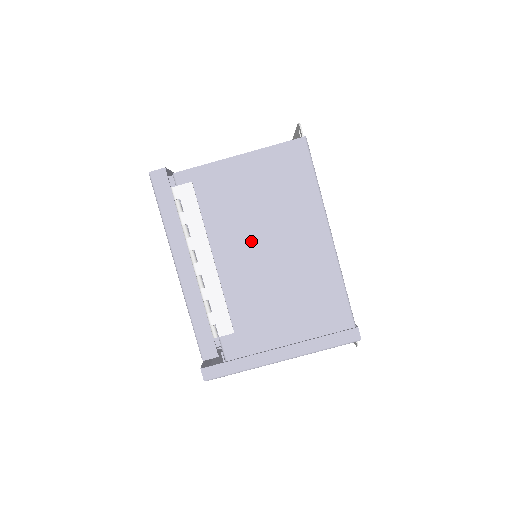
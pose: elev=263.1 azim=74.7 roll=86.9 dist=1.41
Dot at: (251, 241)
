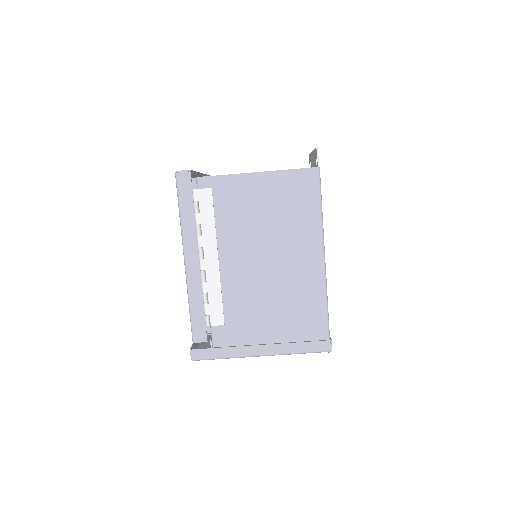
Dot at: (254, 249)
